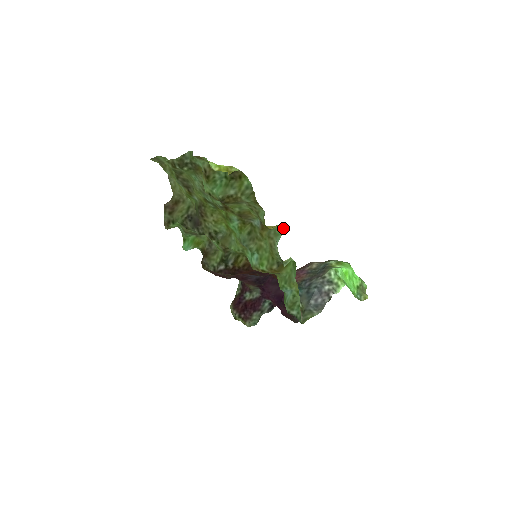
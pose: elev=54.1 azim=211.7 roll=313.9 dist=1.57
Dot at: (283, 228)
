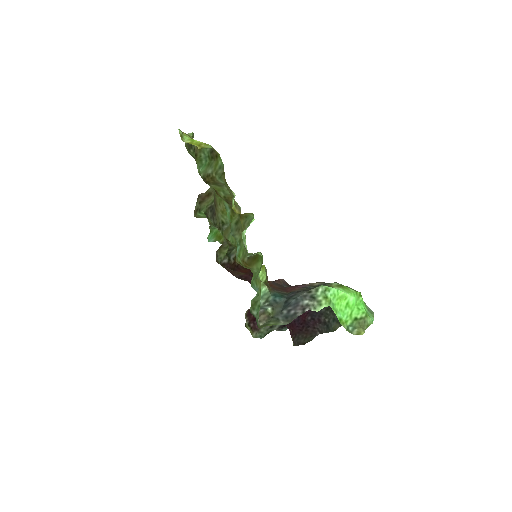
Dot at: occluded
